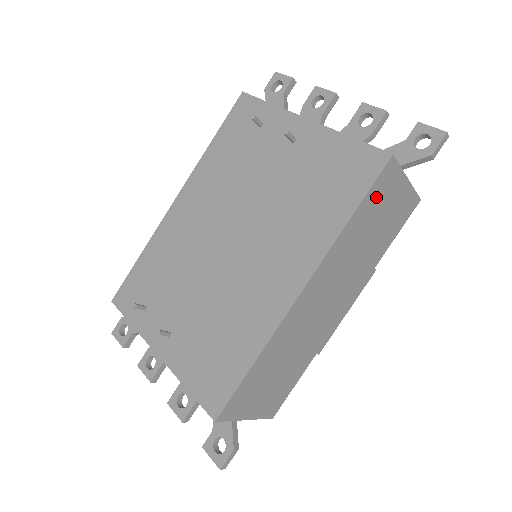
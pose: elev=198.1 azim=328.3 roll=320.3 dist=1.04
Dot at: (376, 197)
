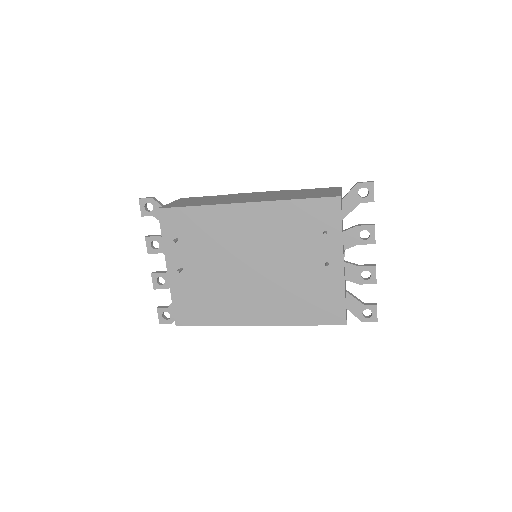
Dot at: occluded
